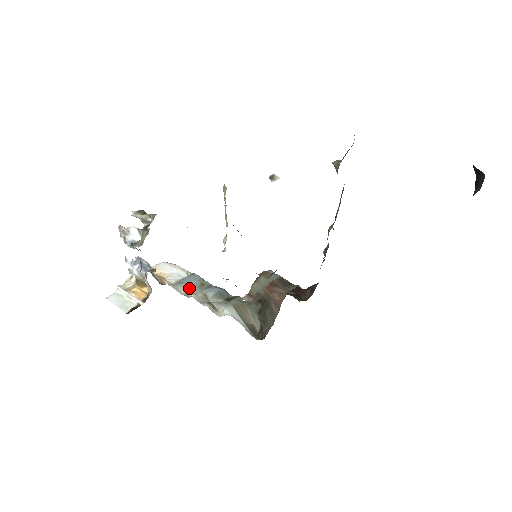
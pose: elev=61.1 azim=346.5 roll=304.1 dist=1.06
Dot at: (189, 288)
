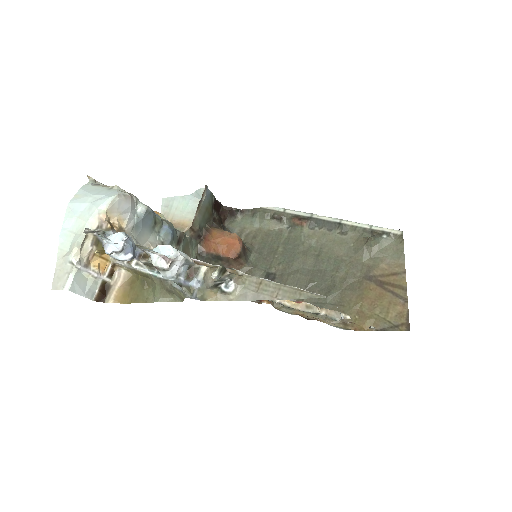
Dot at: (146, 235)
